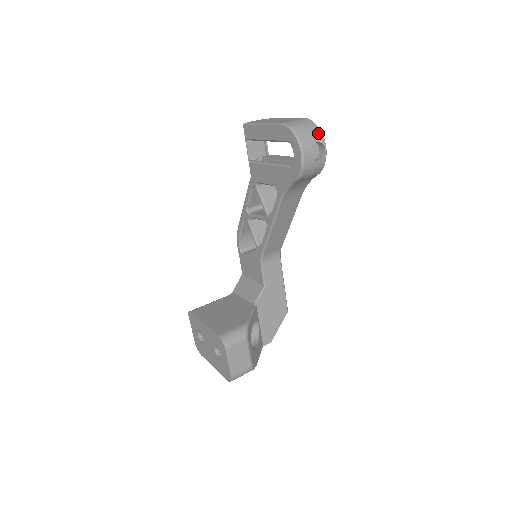
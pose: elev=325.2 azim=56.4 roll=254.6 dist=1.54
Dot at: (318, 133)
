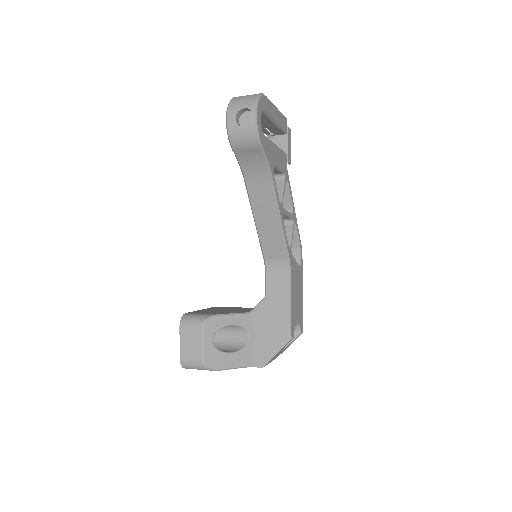
Dot at: (252, 101)
